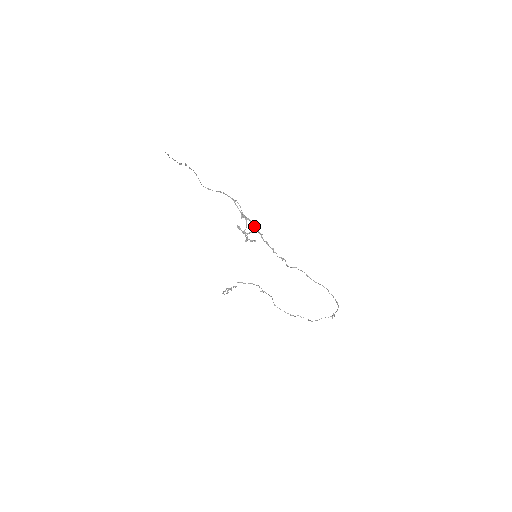
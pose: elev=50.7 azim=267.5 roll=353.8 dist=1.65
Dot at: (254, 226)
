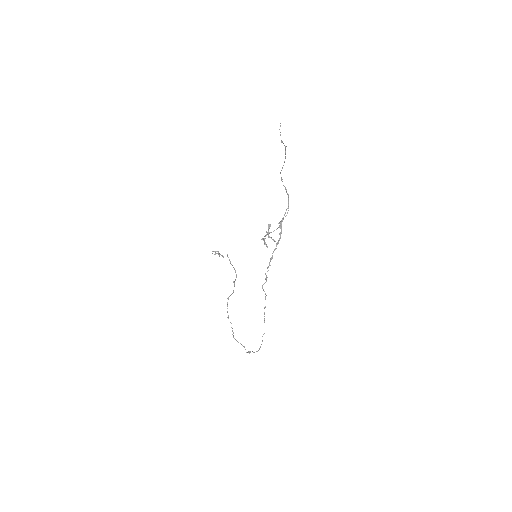
Dot at: (279, 238)
